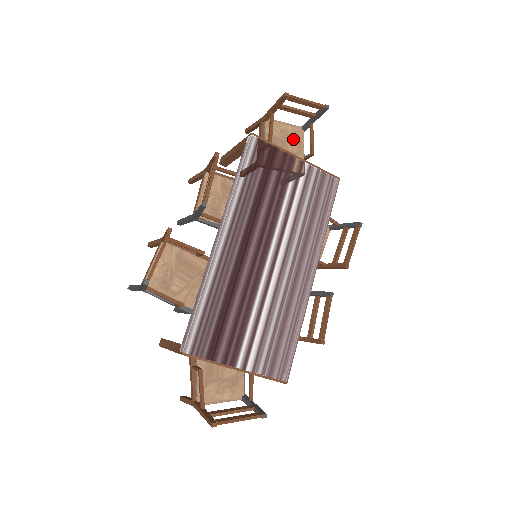
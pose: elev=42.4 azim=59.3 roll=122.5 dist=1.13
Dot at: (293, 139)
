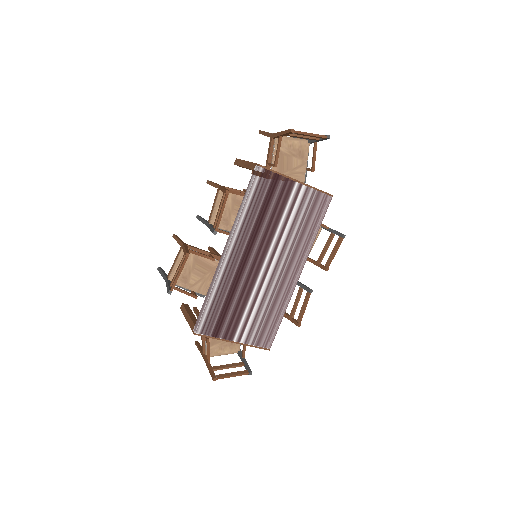
Dot at: (298, 153)
